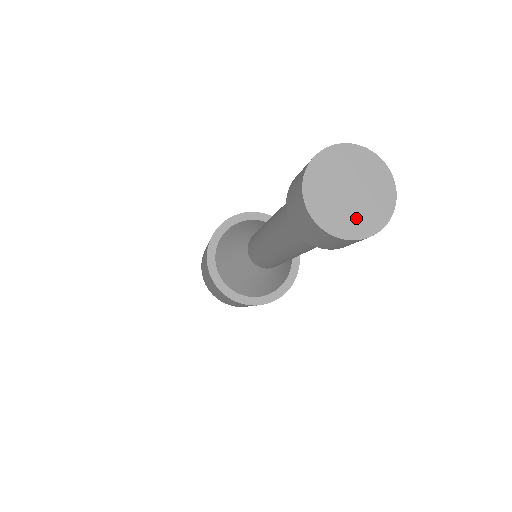
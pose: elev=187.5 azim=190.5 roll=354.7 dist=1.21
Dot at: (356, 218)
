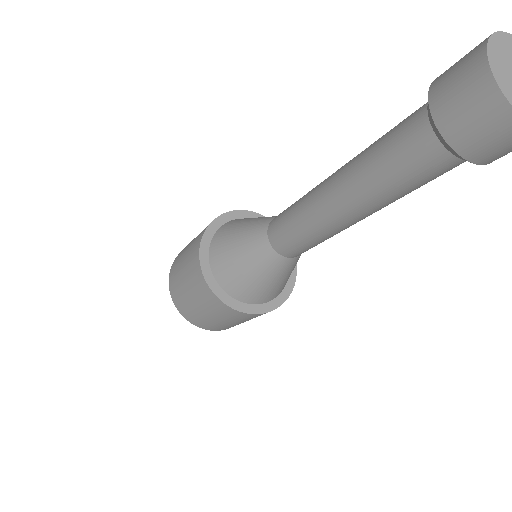
Dot at: out of frame
